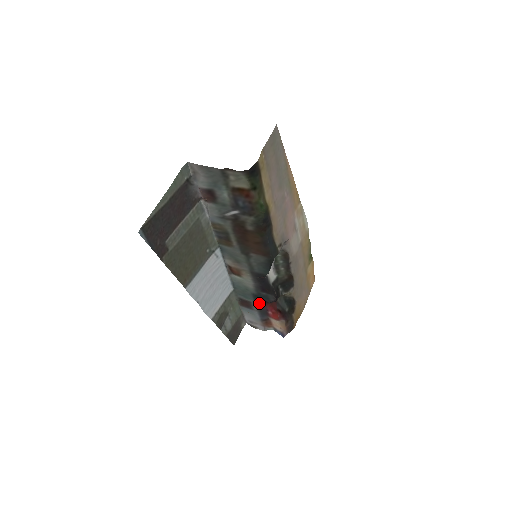
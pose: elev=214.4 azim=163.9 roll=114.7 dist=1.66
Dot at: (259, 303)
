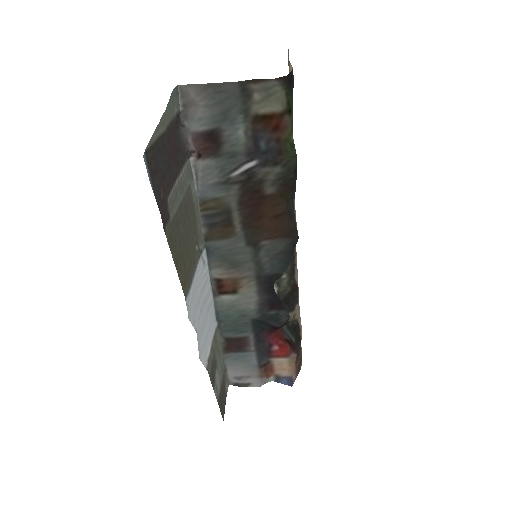
Dot at: (259, 336)
